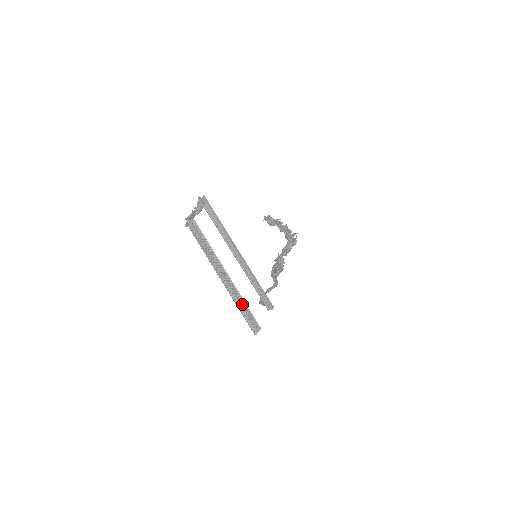
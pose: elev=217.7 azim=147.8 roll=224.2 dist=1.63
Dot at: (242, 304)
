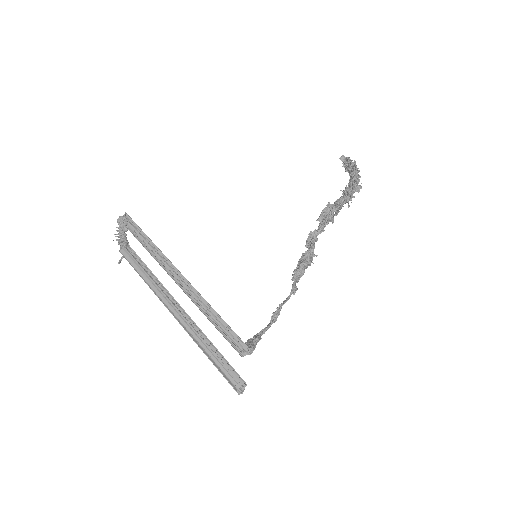
Dot at: (210, 351)
